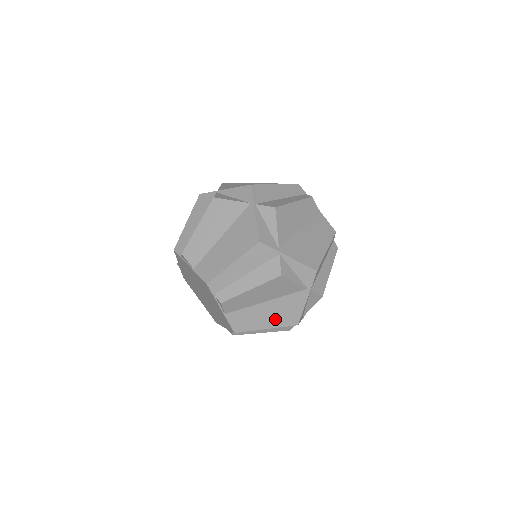
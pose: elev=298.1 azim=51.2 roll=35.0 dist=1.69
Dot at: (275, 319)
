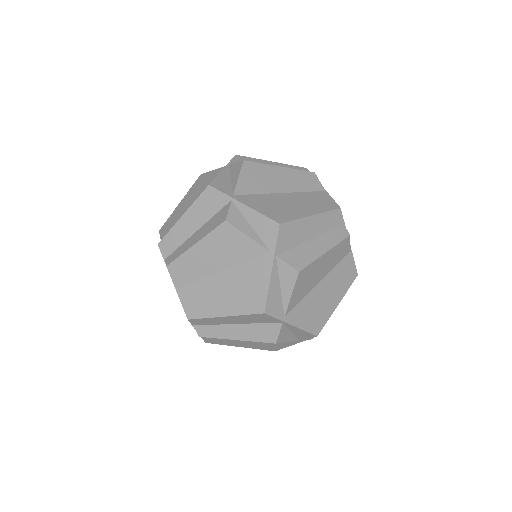
Dot at: (253, 345)
